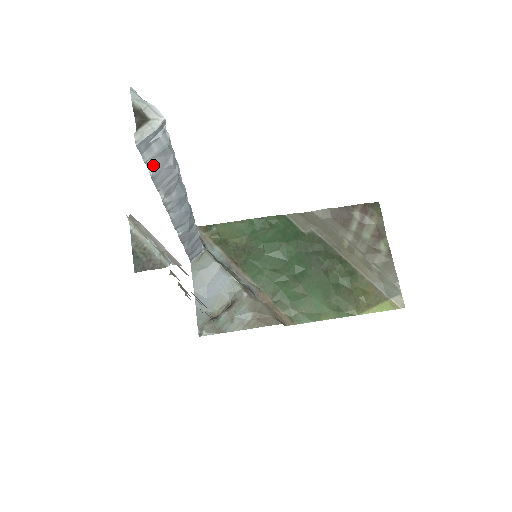
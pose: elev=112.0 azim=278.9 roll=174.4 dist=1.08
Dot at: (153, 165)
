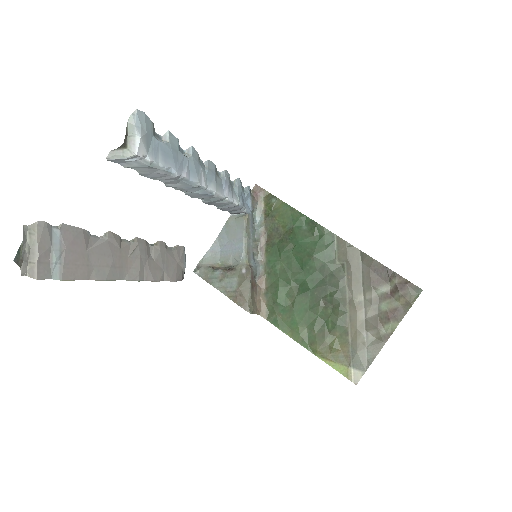
Dot at: (138, 170)
